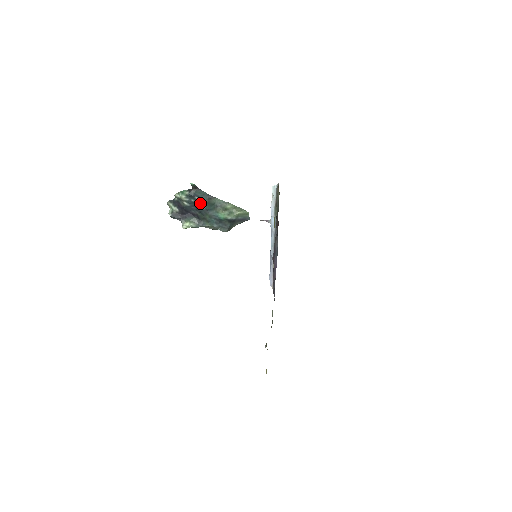
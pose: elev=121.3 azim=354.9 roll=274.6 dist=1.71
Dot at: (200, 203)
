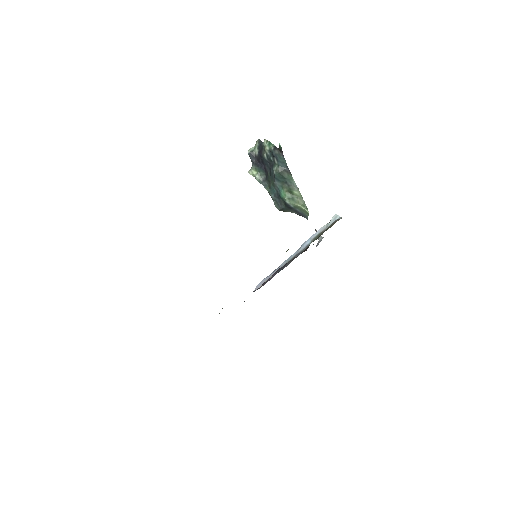
Dot at: (275, 166)
